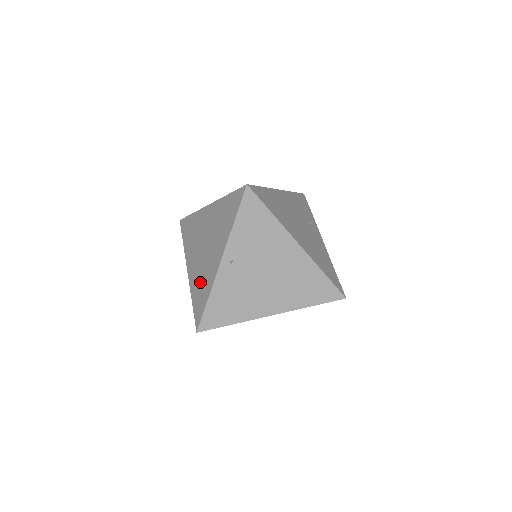
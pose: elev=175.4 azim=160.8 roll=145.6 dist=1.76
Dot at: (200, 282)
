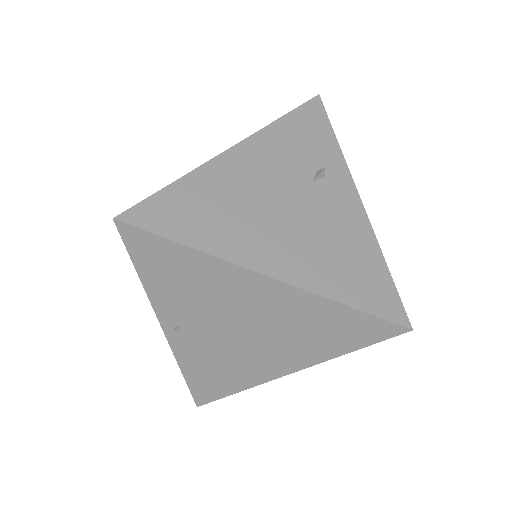
Dot at: occluded
